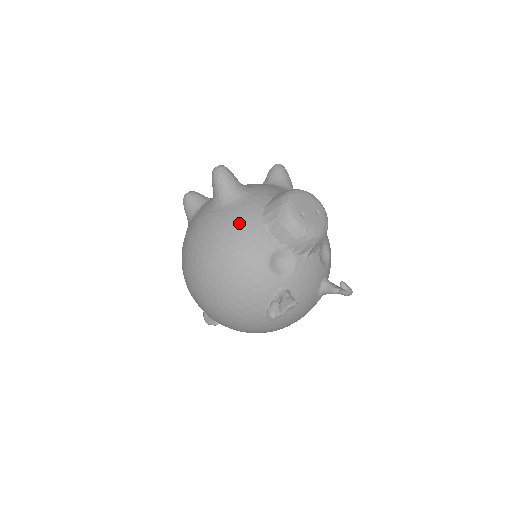
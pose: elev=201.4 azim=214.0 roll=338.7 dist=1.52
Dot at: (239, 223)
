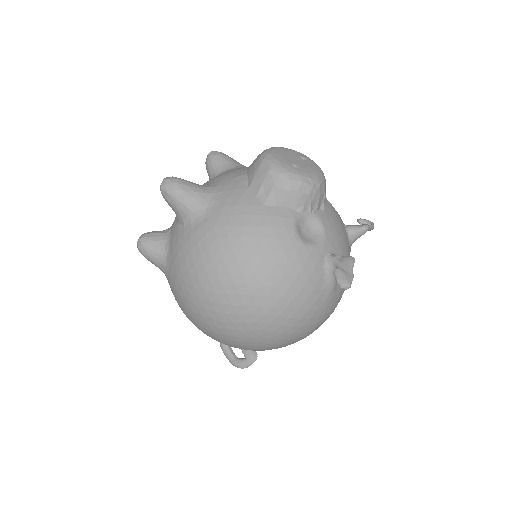
Dot at: (237, 218)
